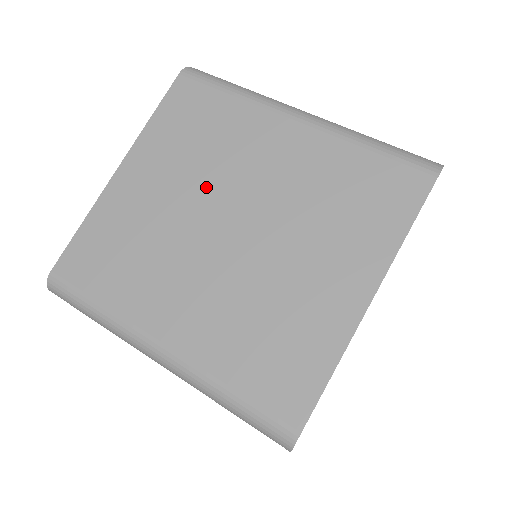
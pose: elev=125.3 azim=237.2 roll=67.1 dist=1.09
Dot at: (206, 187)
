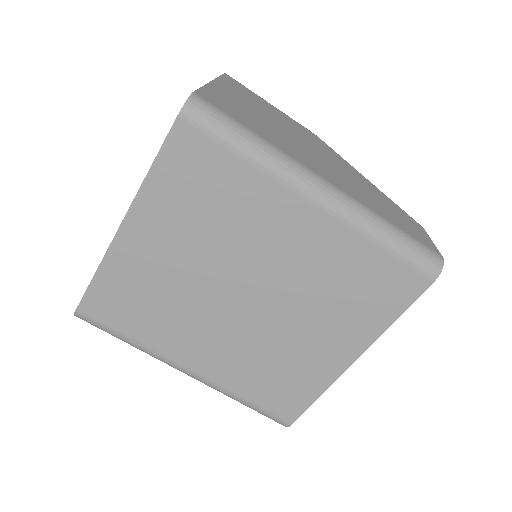
Dot at: (219, 258)
